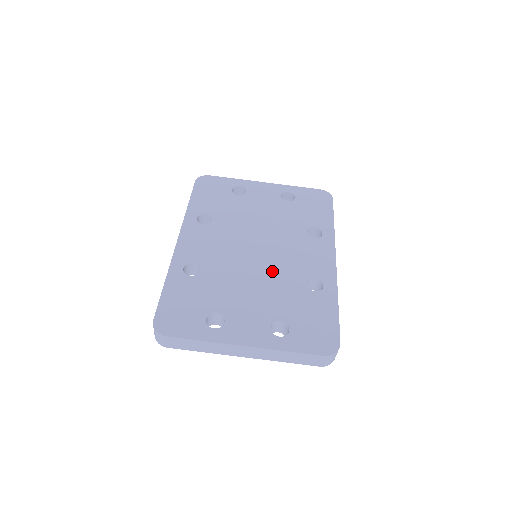
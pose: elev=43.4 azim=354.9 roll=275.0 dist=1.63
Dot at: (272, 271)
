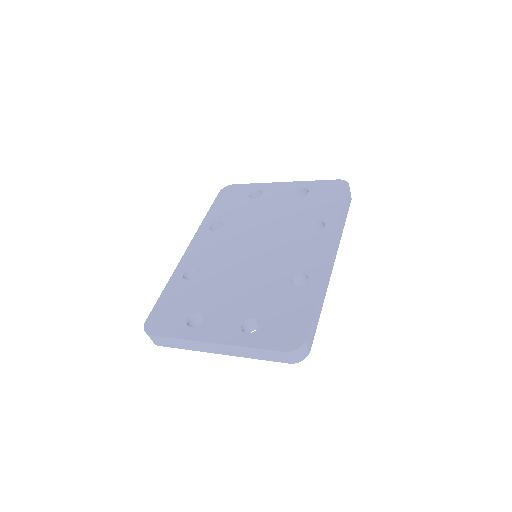
Dot at: (261, 269)
